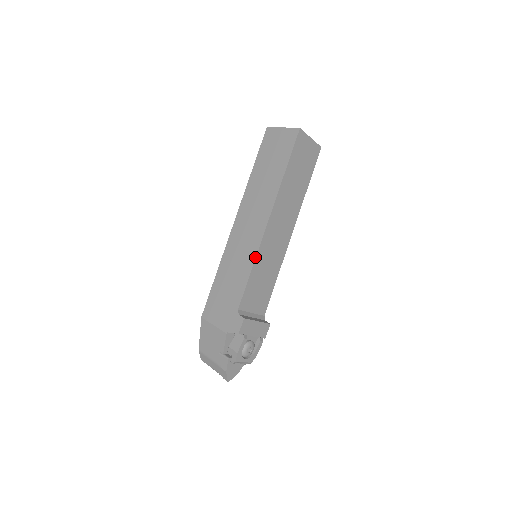
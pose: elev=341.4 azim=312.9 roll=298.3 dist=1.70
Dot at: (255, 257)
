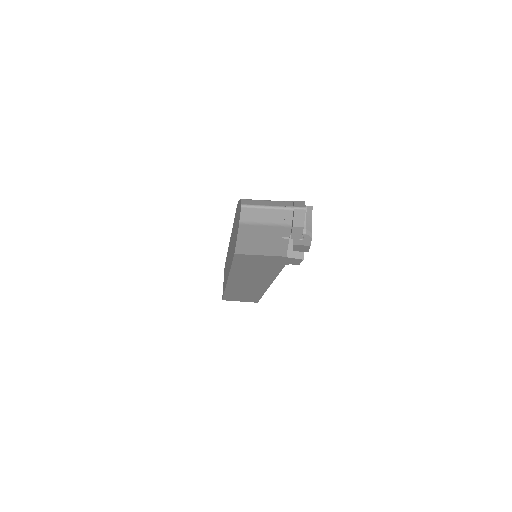
Dot at: occluded
